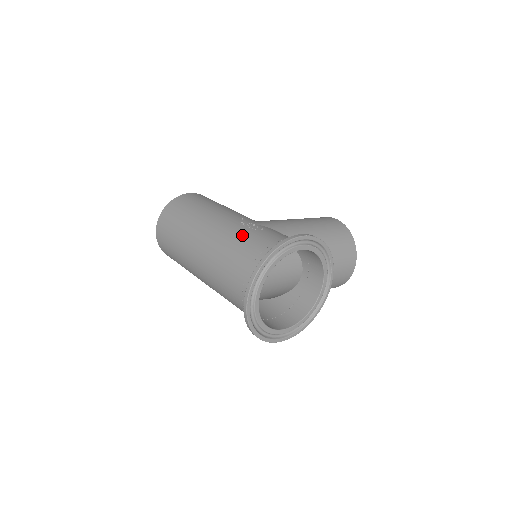
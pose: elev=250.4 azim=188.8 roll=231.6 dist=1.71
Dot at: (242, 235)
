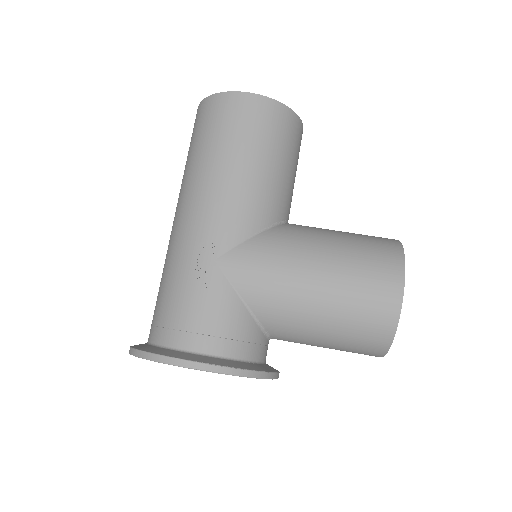
Dot at: (179, 274)
